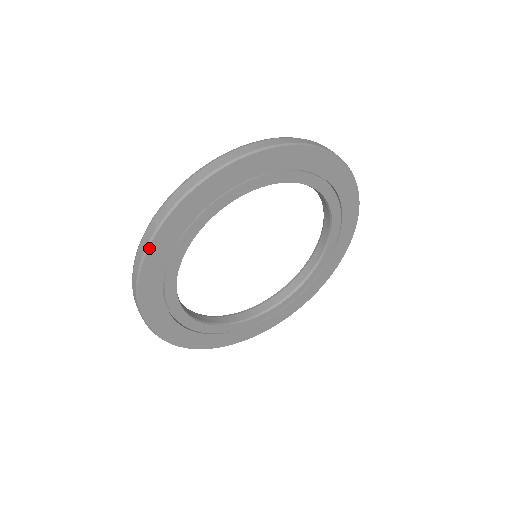
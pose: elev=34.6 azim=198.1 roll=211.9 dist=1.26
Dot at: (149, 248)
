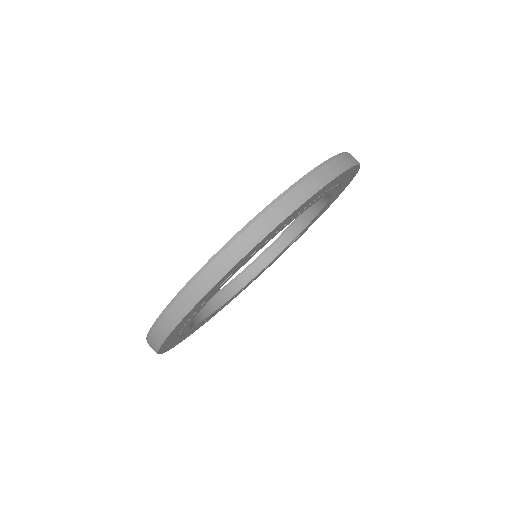
Dot at: (318, 191)
